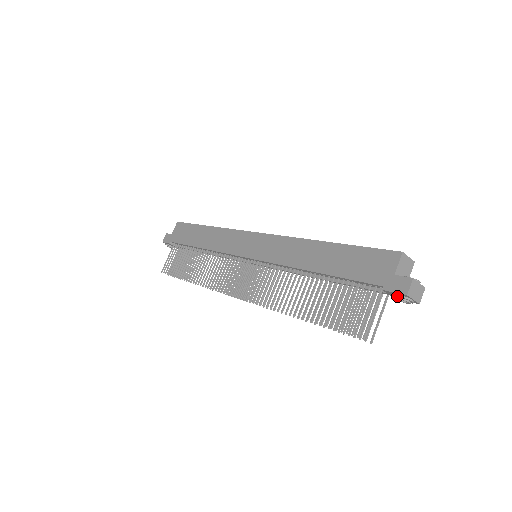
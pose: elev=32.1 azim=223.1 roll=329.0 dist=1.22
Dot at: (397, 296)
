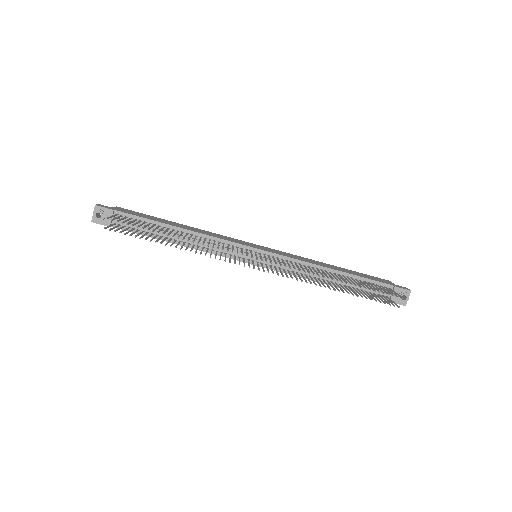
Dot at: (403, 292)
